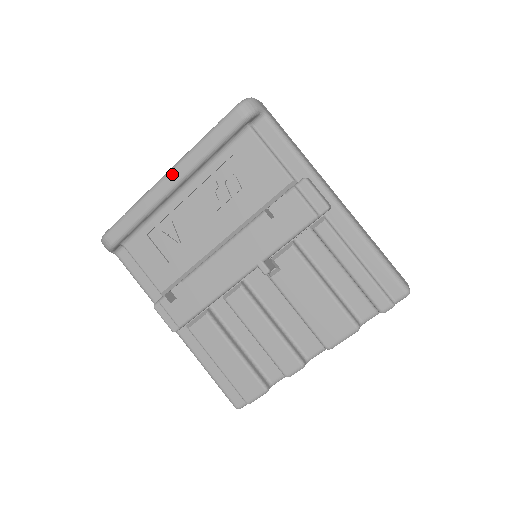
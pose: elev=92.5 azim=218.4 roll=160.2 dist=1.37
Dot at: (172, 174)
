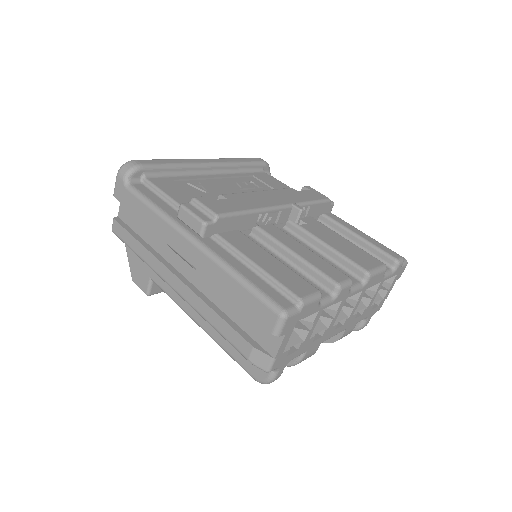
Dot at: (210, 159)
